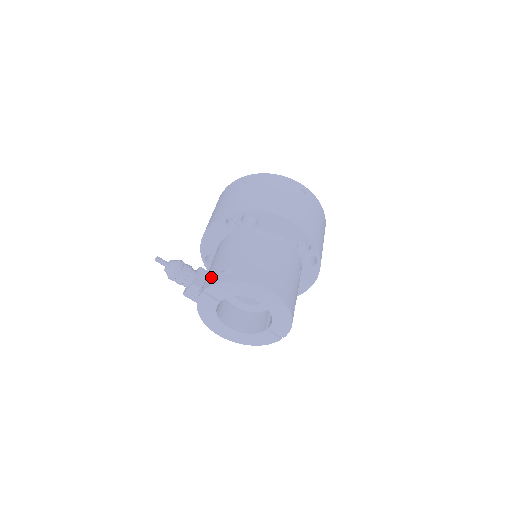
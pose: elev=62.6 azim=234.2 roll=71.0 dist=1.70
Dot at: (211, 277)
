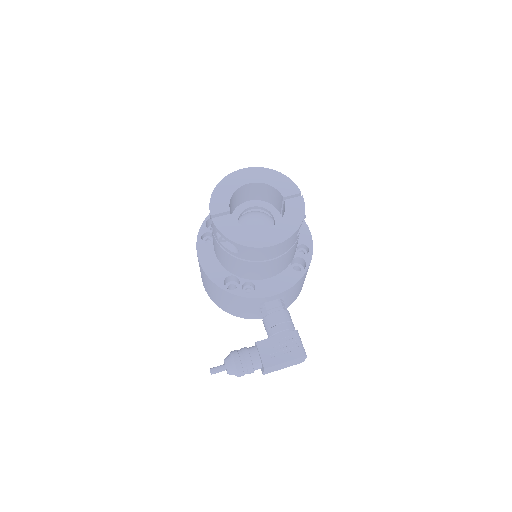
Dot at: occluded
